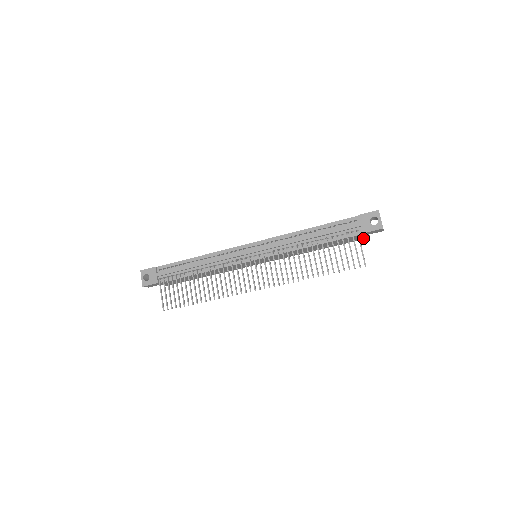
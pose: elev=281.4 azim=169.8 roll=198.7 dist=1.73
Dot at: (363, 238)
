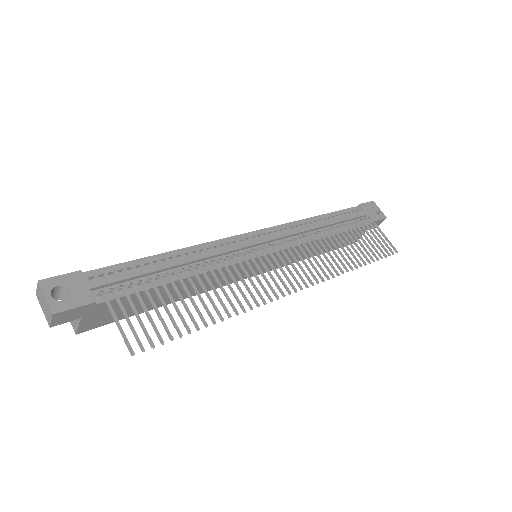
Dot at: occluded
